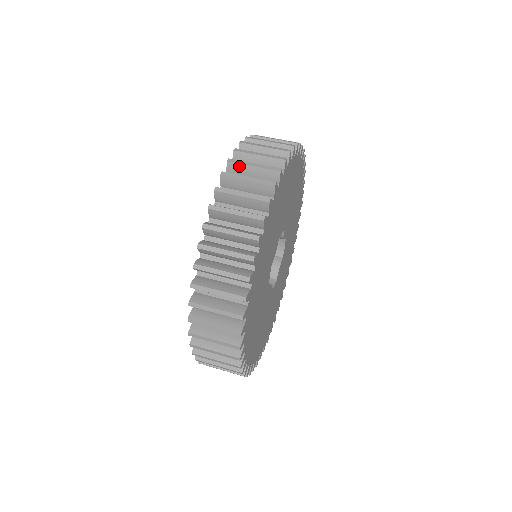
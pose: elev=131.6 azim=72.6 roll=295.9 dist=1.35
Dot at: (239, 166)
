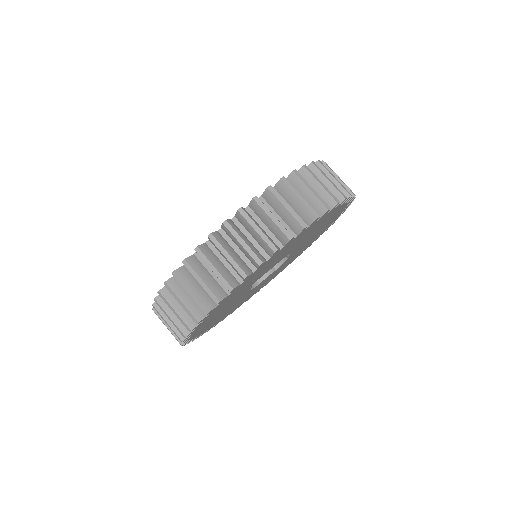
Dot at: (162, 308)
